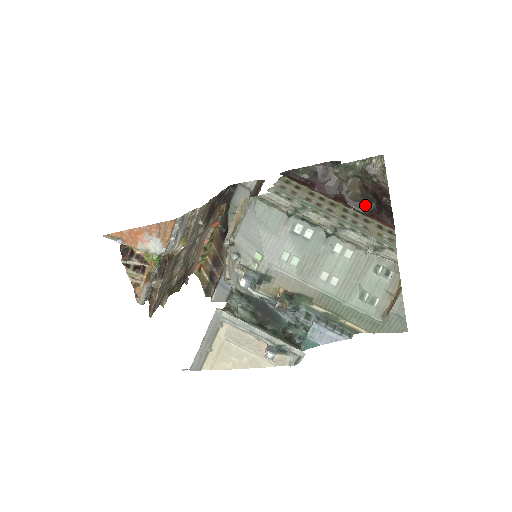
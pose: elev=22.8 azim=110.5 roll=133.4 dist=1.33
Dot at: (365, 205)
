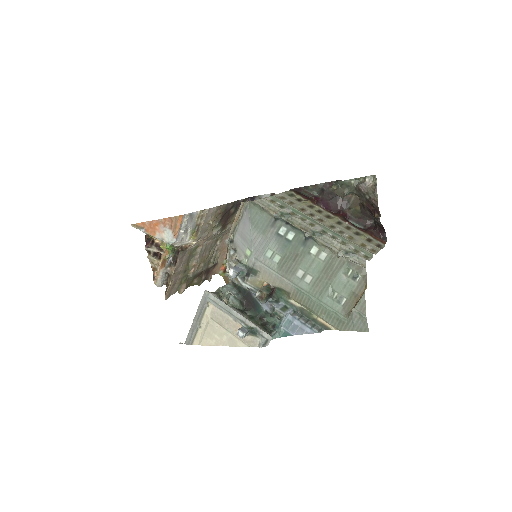
Dot at: (365, 222)
